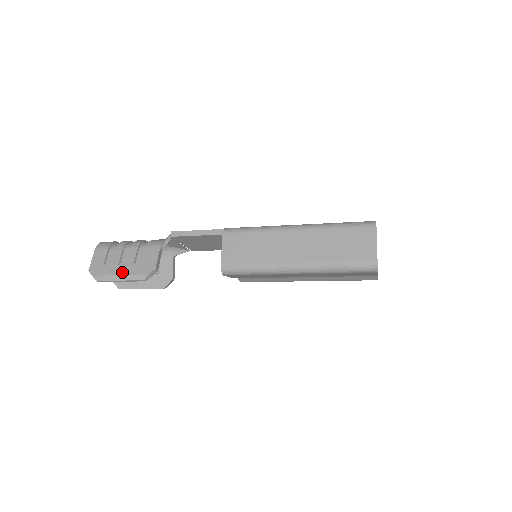
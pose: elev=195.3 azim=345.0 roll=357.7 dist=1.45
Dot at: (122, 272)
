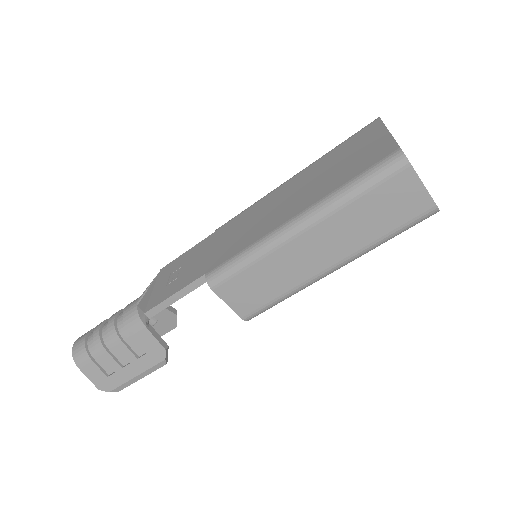
Dot at: (135, 373)
